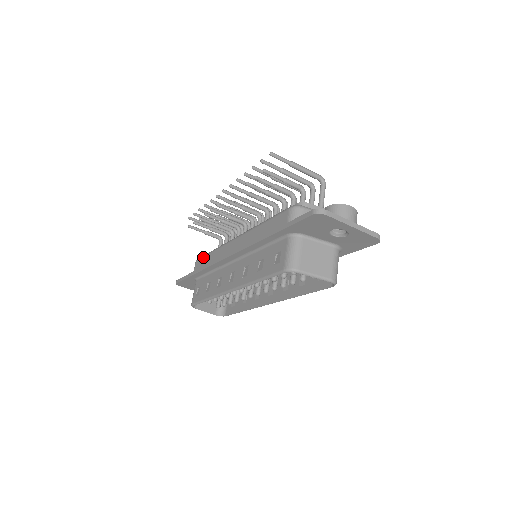
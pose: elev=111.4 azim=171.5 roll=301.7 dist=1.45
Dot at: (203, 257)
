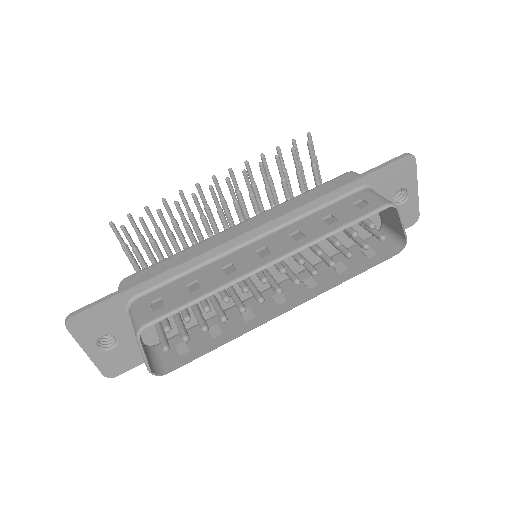
Dot at: (152, 265)
